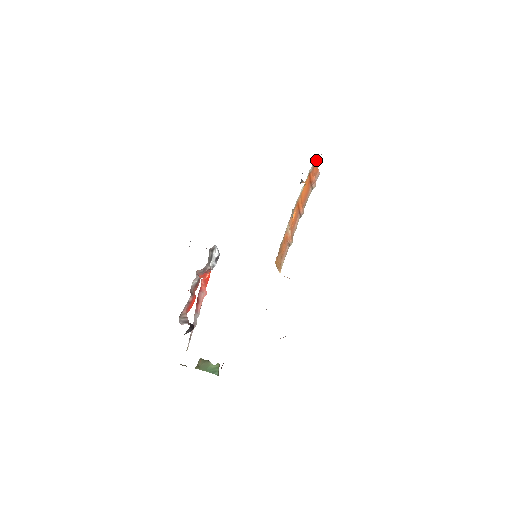
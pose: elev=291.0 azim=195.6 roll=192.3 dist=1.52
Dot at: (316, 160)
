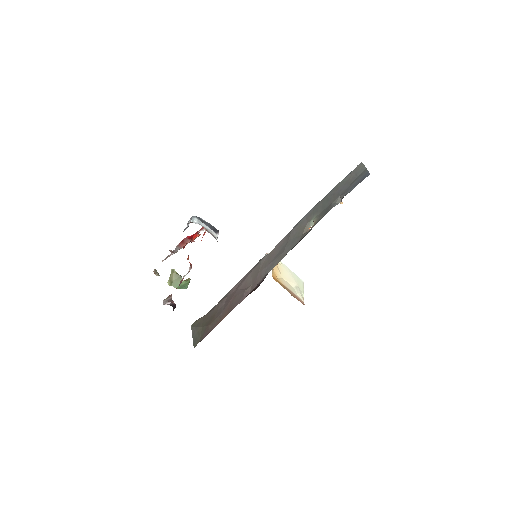
Dot at: occluded
